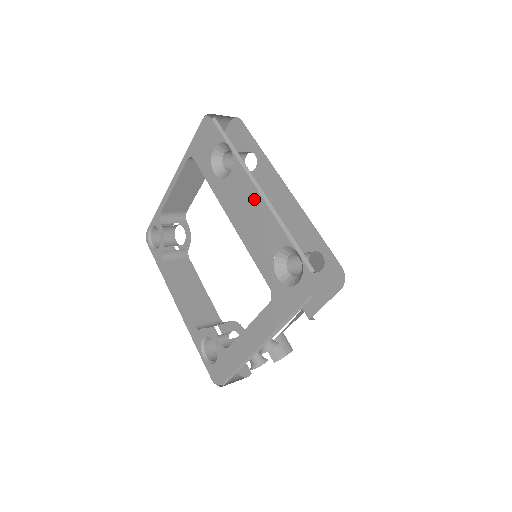
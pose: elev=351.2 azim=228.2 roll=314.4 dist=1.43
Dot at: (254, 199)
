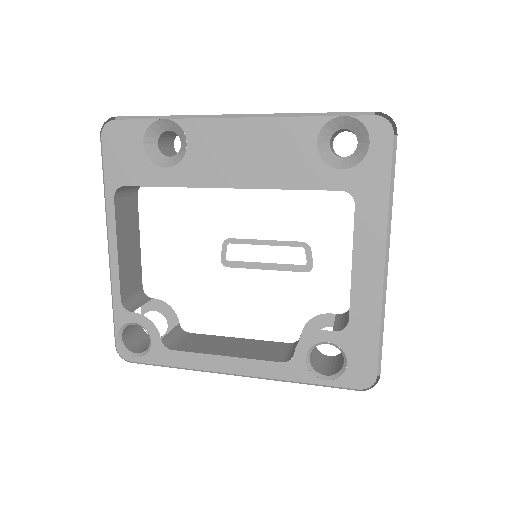
Dot at: (242, 131)
